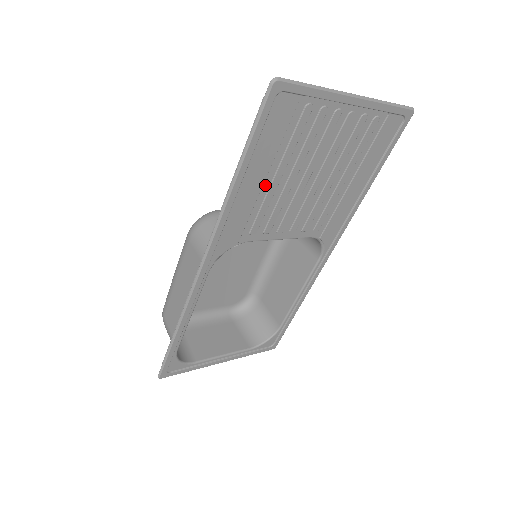
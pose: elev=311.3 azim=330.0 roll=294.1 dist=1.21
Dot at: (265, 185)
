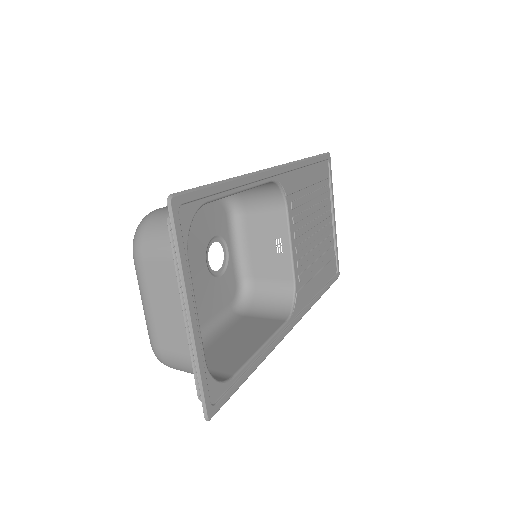
Dot at: (307, 190)
